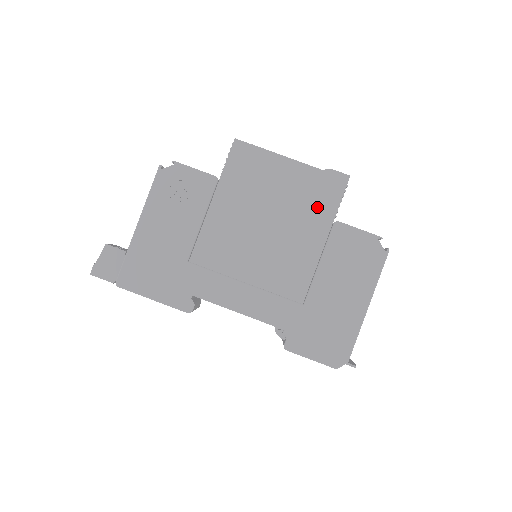
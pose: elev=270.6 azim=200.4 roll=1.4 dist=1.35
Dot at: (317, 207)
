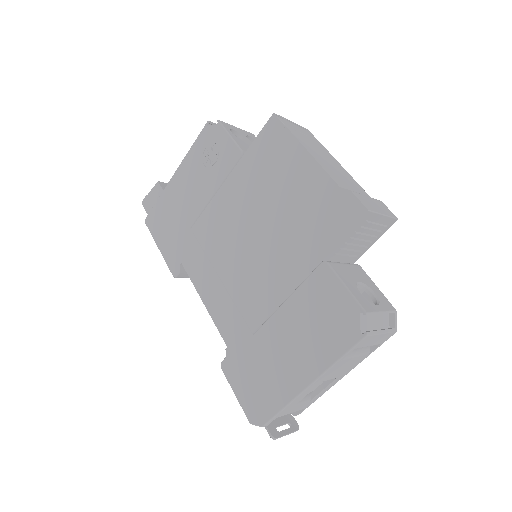
Dot at: (313, 232)
